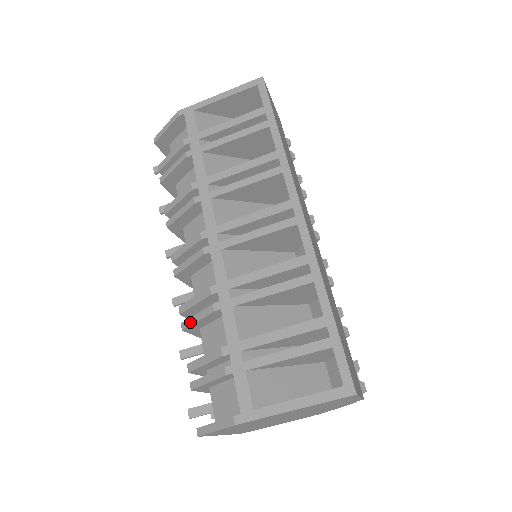
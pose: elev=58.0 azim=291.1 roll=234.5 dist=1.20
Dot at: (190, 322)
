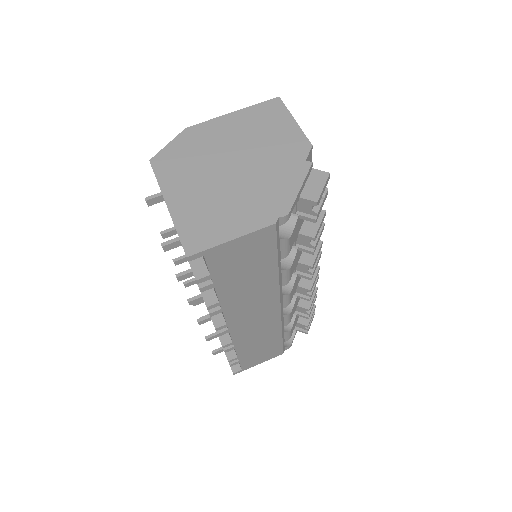
Dot at: occluded
